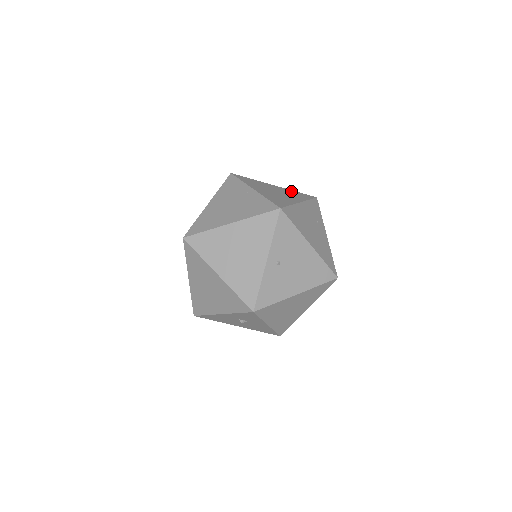
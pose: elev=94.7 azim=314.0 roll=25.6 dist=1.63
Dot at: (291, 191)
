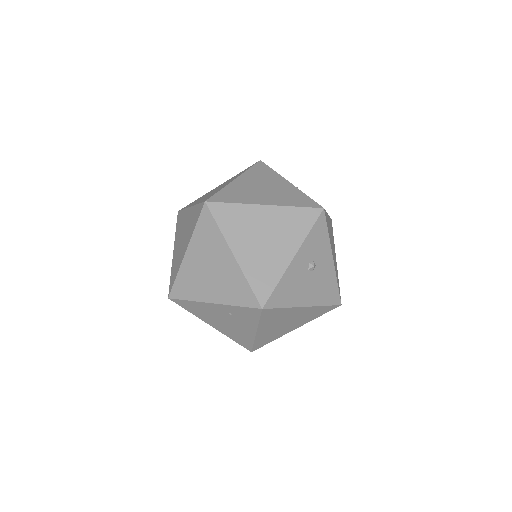
Dot at: occluded
